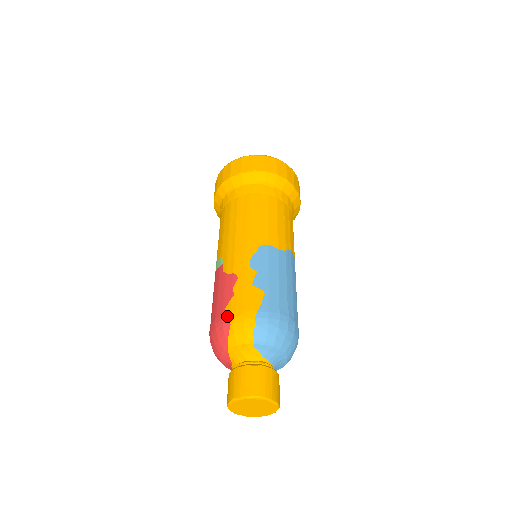
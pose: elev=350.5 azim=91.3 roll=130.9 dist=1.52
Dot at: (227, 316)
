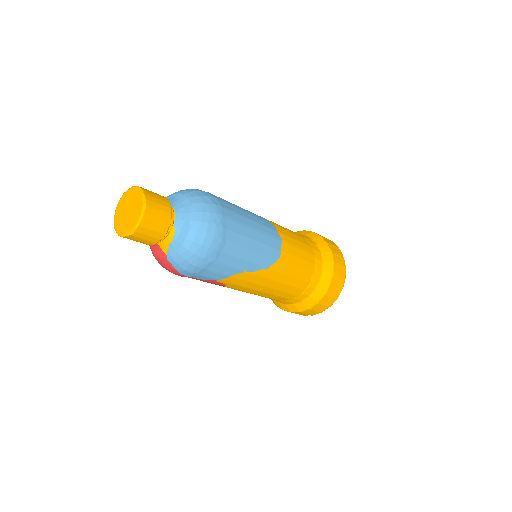
Dot at: occluded
